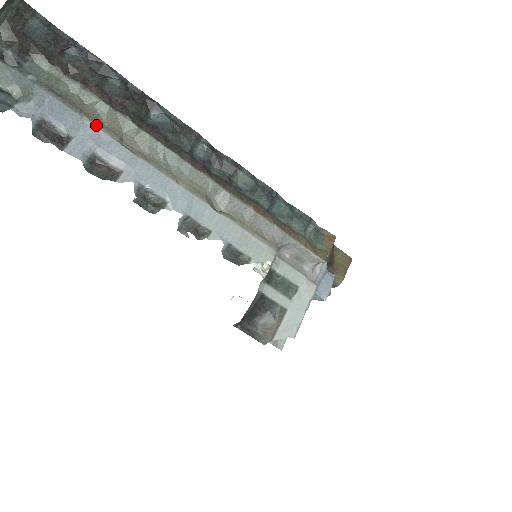
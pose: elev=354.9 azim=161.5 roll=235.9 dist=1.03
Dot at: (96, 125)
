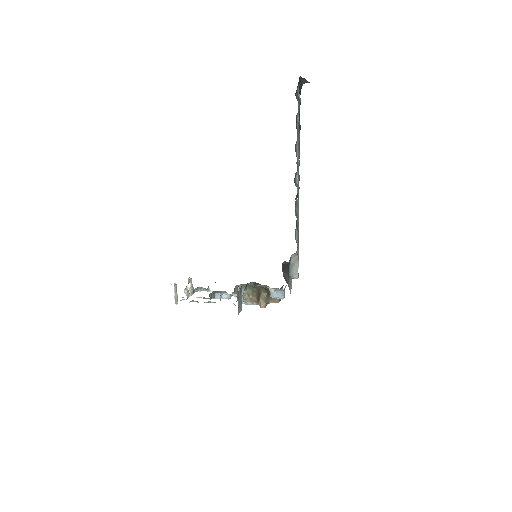
Dot at: occluded
